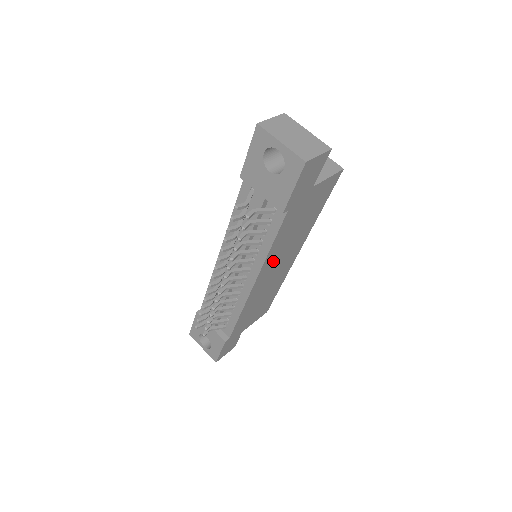
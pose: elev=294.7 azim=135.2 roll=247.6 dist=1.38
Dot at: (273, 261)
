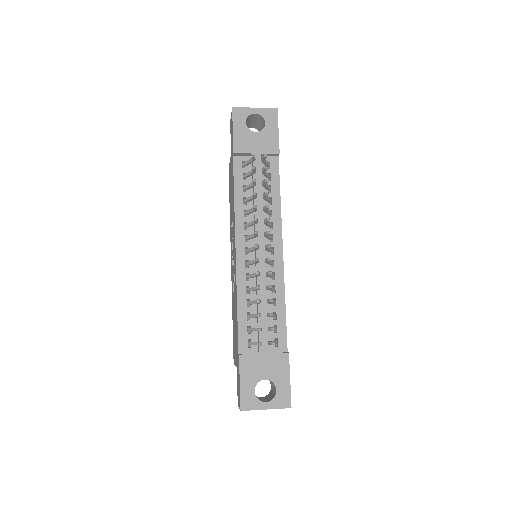
Dot at: occluded
